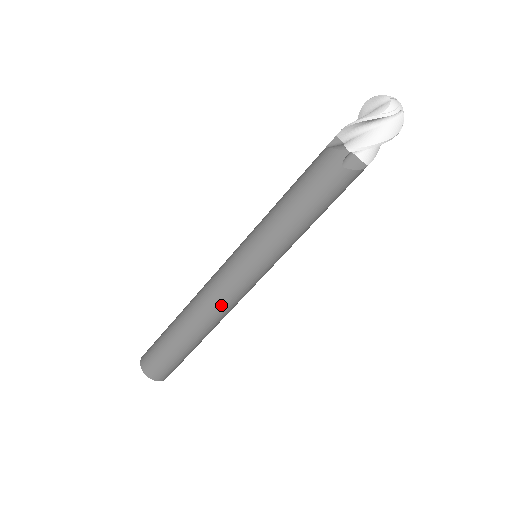
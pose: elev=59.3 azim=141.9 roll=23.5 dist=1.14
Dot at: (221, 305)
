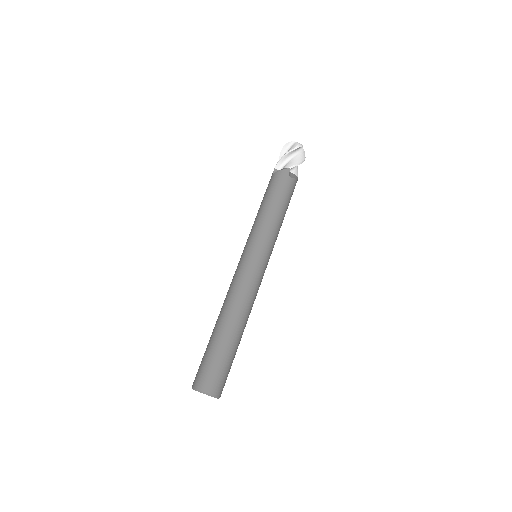
Dot at: (250, 295)
